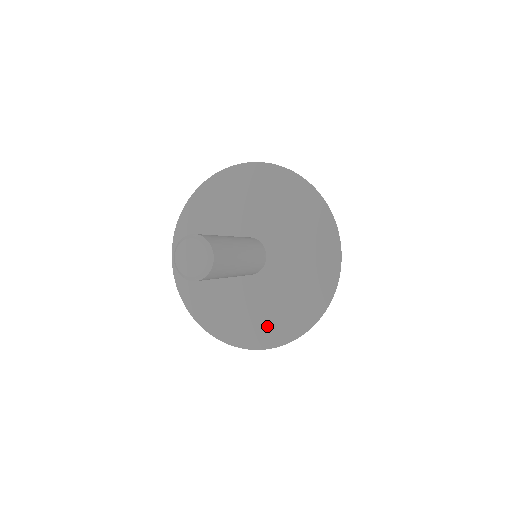
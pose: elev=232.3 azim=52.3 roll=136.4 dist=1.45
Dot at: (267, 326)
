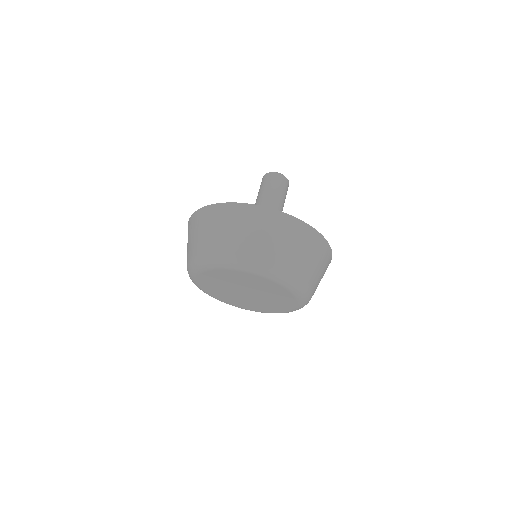
Dot at: occluded
